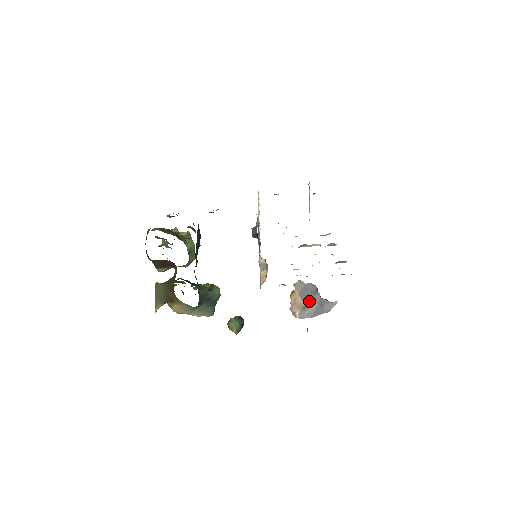
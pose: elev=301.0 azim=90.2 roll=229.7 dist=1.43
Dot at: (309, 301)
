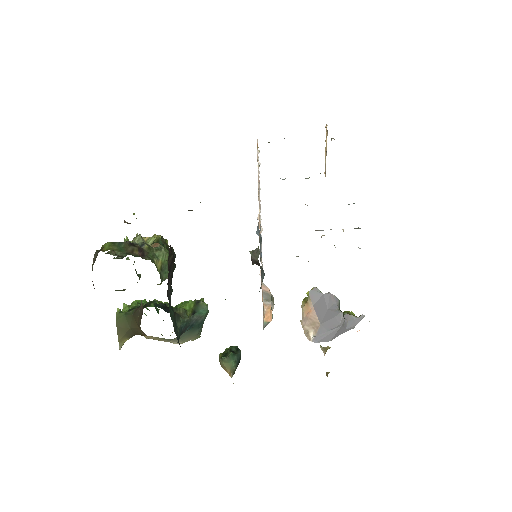
Dot at: (328, 322)
